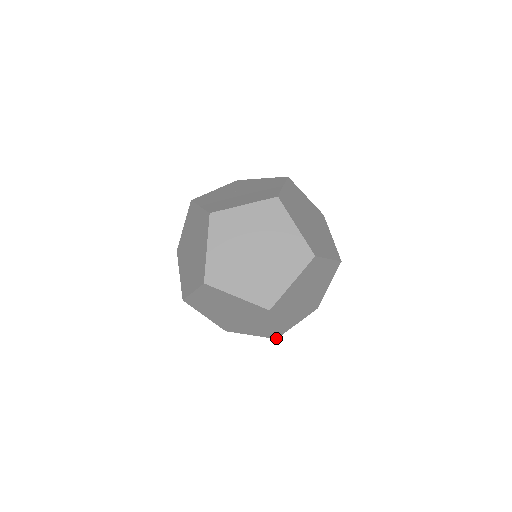
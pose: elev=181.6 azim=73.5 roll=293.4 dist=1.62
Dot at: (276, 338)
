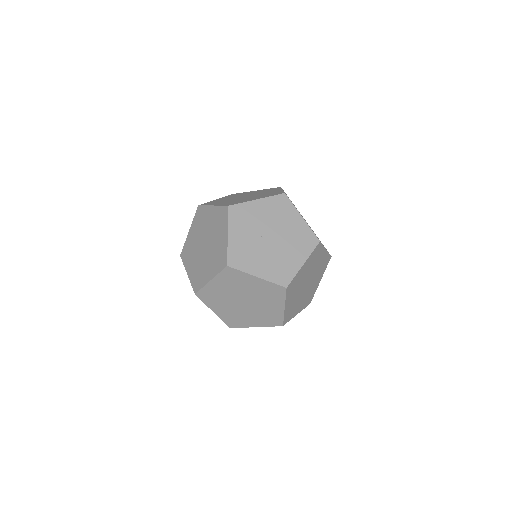
Dot at: occluded
